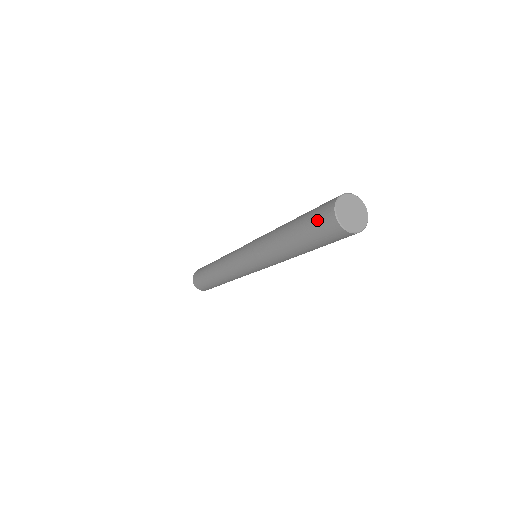
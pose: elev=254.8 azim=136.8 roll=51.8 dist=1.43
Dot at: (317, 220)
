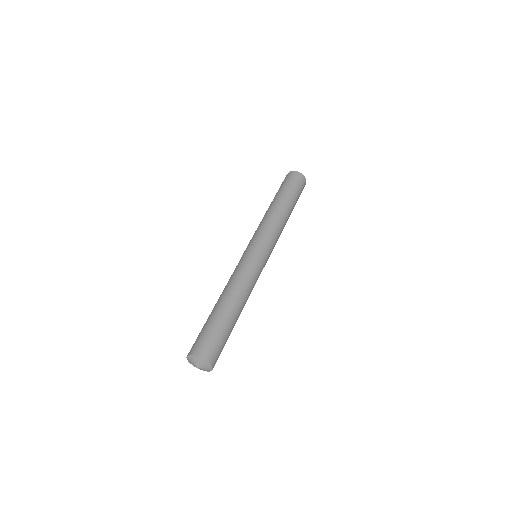
Dot at: (285, 181)
